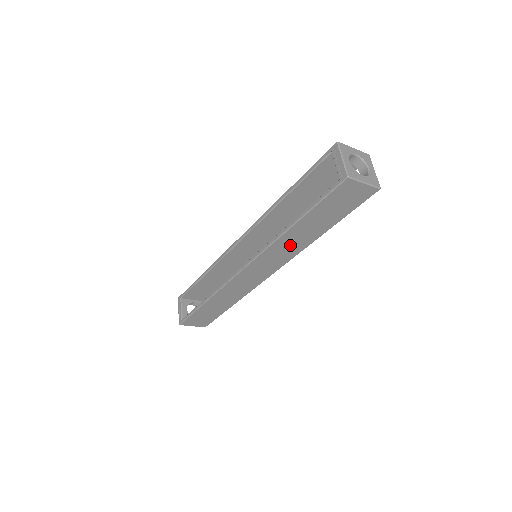
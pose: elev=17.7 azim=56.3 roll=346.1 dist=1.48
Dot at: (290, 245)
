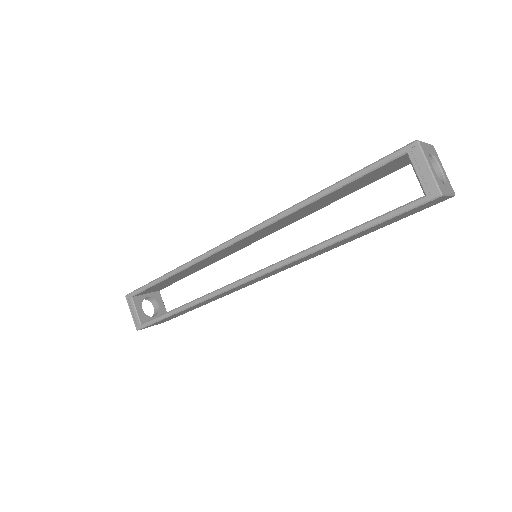
Dot at: (319, 253)
